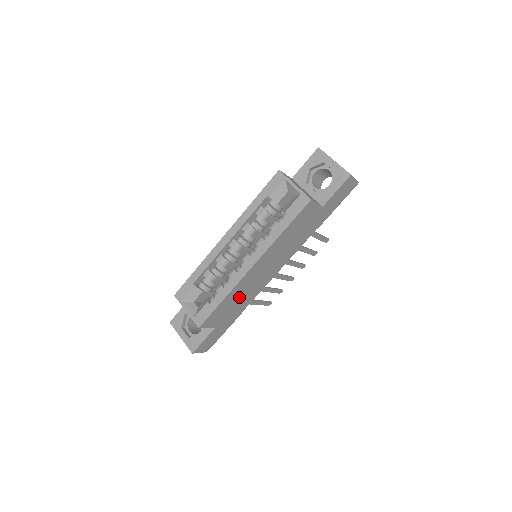
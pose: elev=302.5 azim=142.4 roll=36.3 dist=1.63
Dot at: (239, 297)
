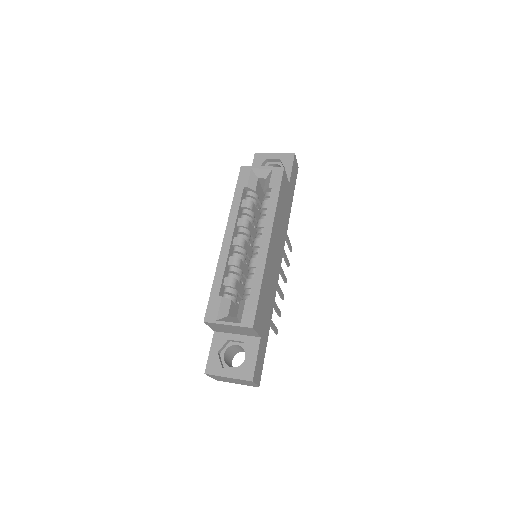
Dot at: (267, 290)
